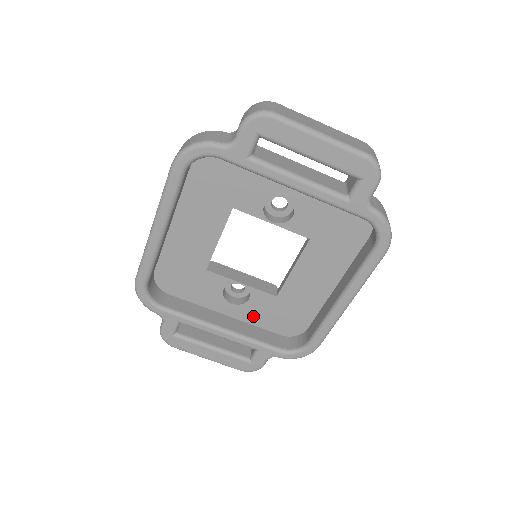
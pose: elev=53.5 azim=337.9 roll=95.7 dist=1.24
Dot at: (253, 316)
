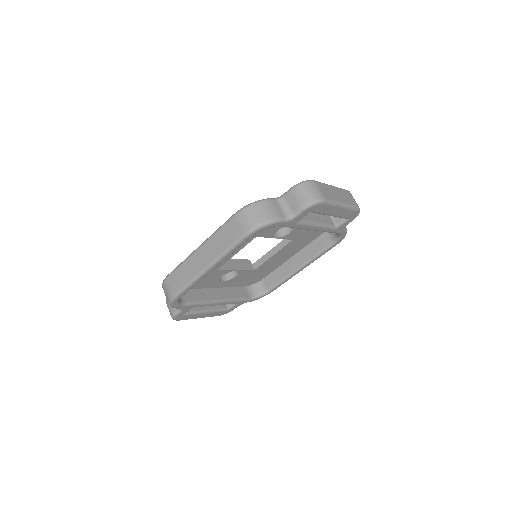
Dot at: (233, 283)
